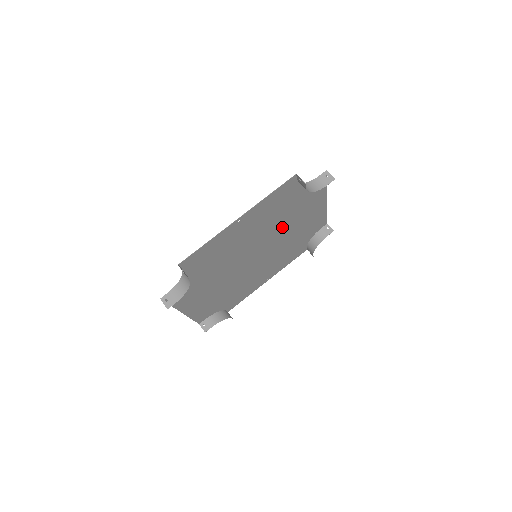
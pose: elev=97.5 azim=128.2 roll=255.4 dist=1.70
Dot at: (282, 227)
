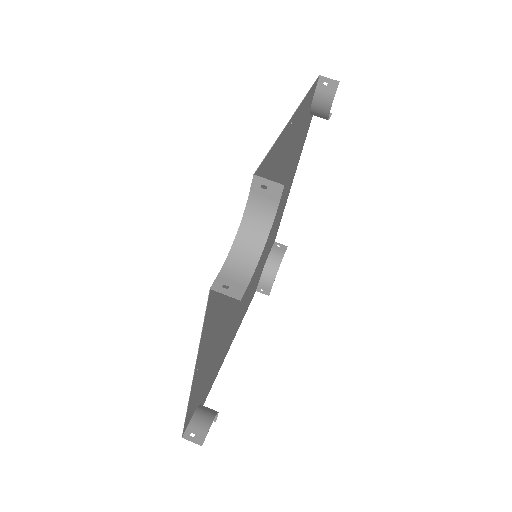
Dot at: occluded
